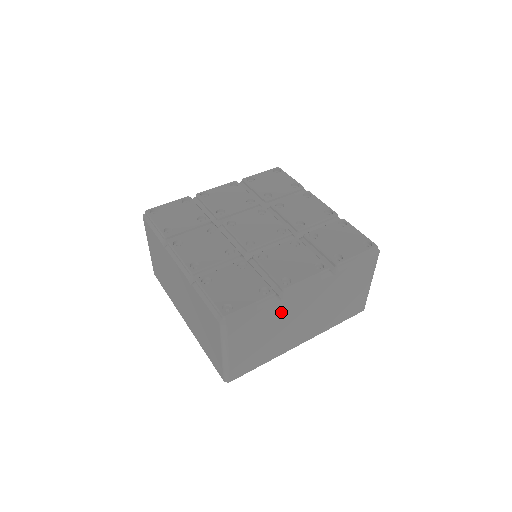
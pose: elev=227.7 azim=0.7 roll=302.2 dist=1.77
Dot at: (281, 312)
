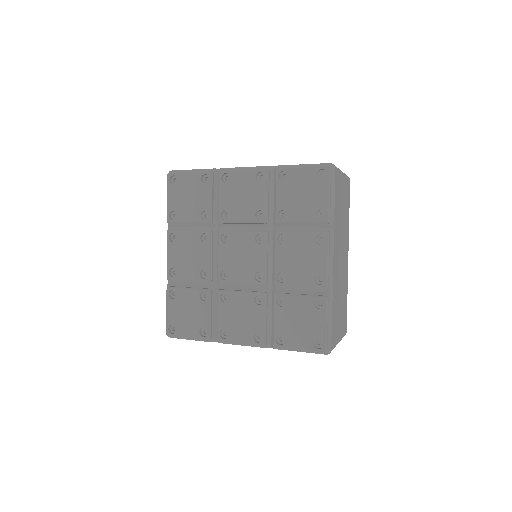
Dot at: occluded
